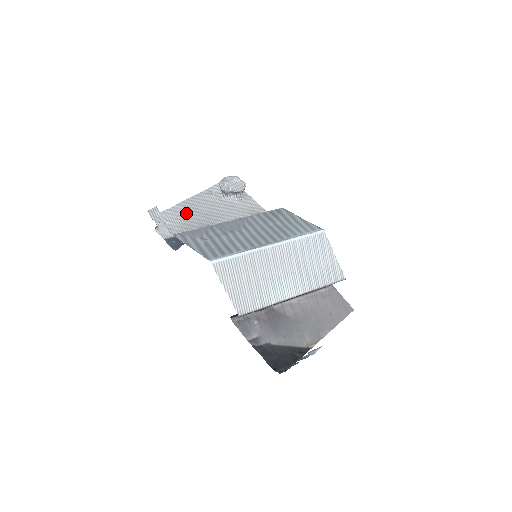
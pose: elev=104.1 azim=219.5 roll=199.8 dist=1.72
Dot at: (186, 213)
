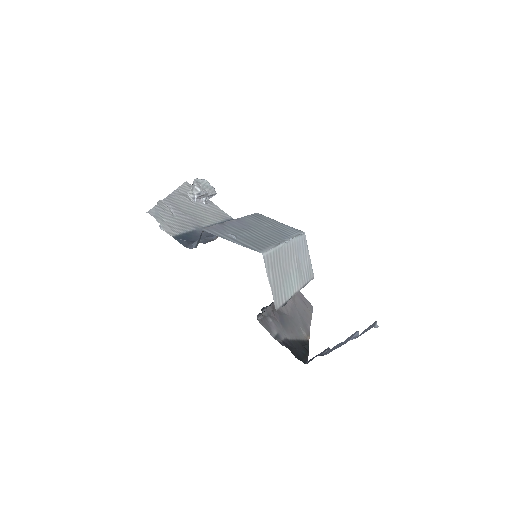
Dot at: (174, 211)
